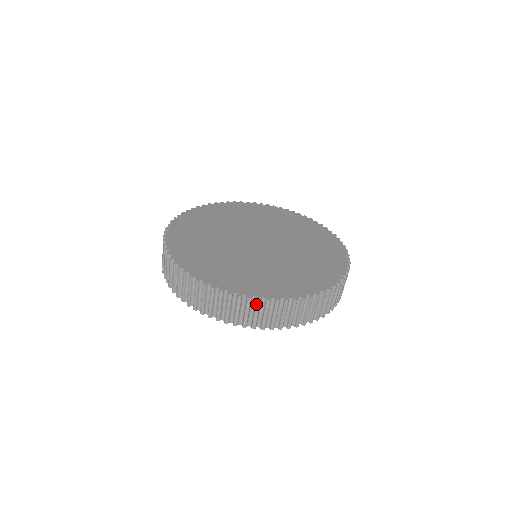
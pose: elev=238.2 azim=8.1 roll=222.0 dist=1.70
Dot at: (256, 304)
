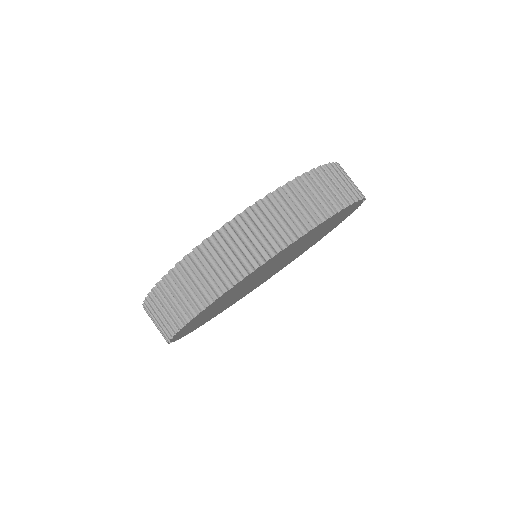
Dot at: (282, 195)
